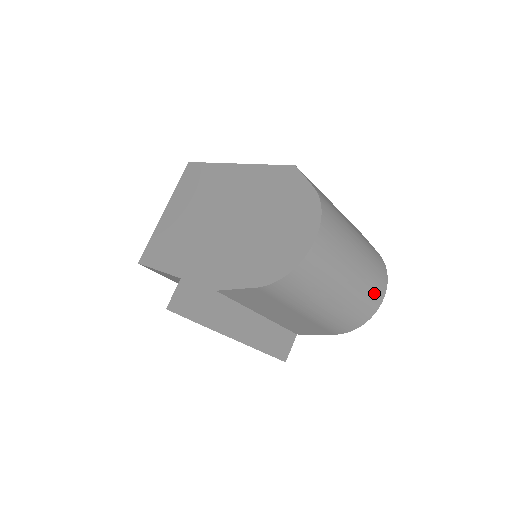
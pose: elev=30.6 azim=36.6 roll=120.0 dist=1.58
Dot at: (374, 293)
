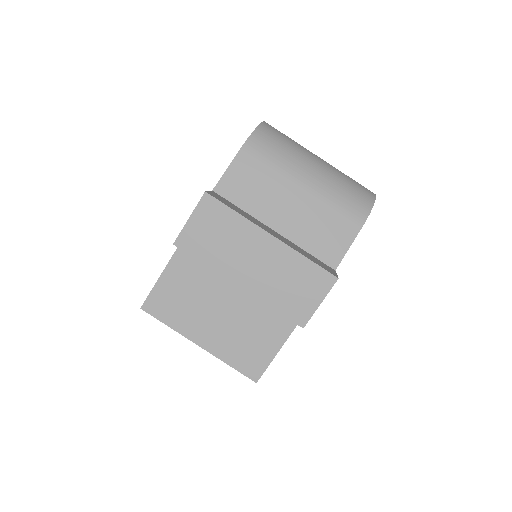
Dot at: occluded
